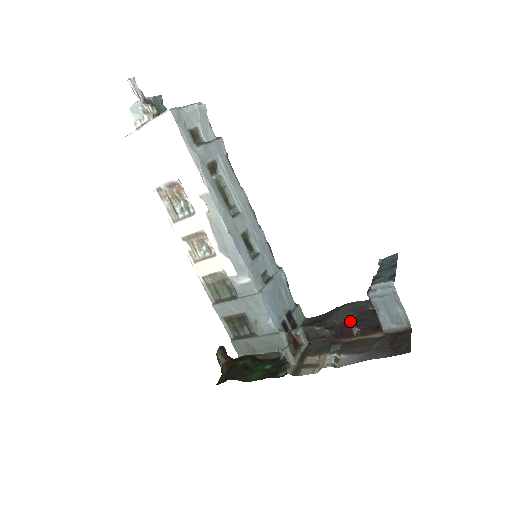
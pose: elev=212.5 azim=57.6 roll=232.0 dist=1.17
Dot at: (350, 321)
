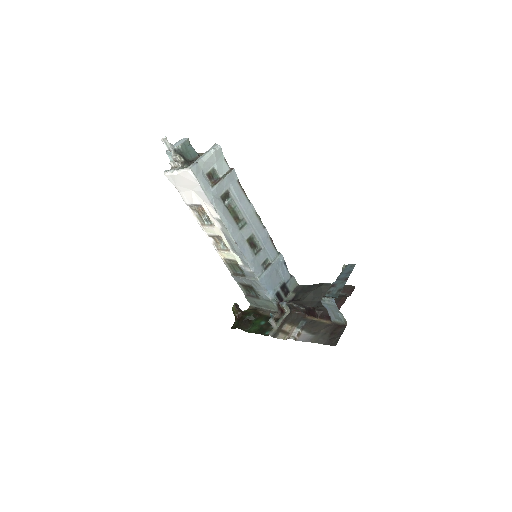
Dot at: (313, 309)
